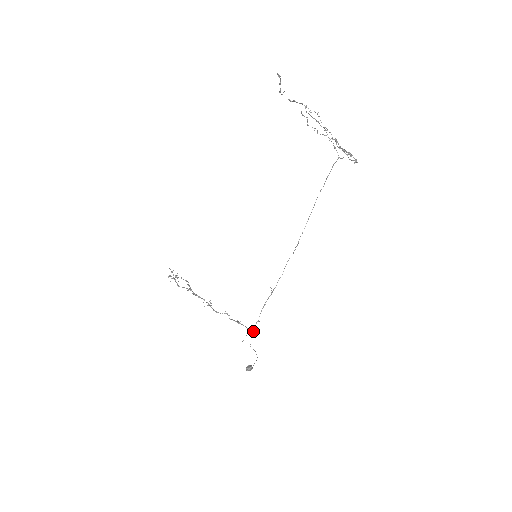
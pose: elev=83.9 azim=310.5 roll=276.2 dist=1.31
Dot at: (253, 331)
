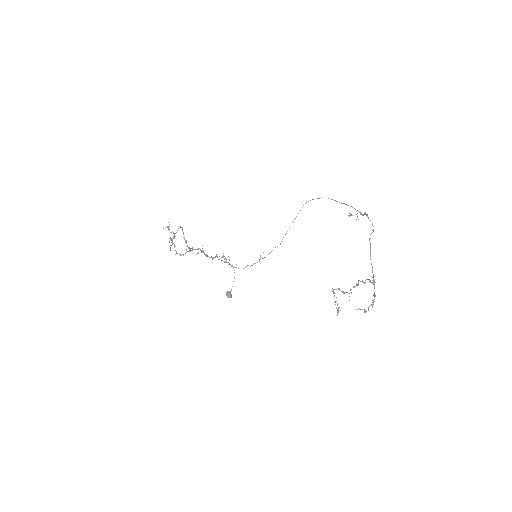
Dot at: occluded
